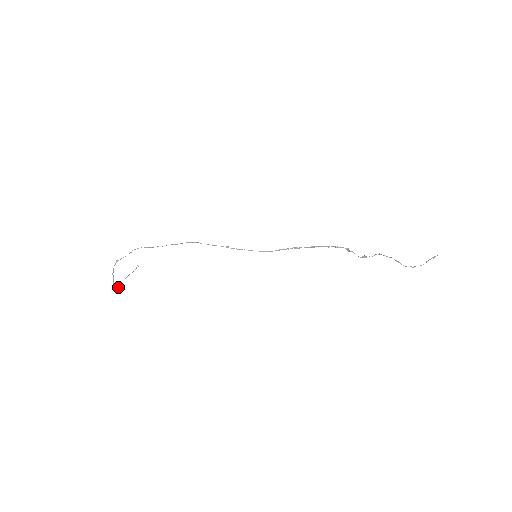
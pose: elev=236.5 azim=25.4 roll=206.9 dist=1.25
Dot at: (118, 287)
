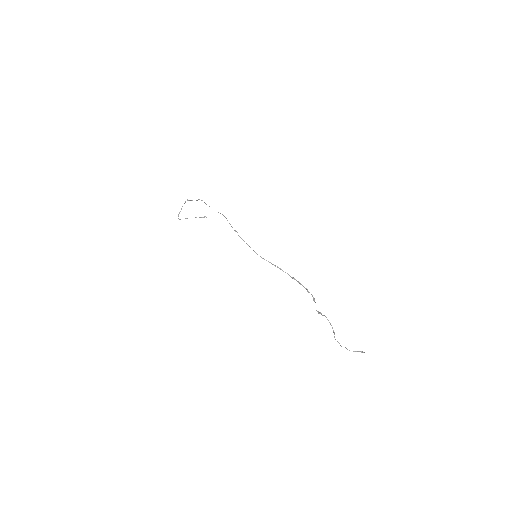
Dot at: occluded
